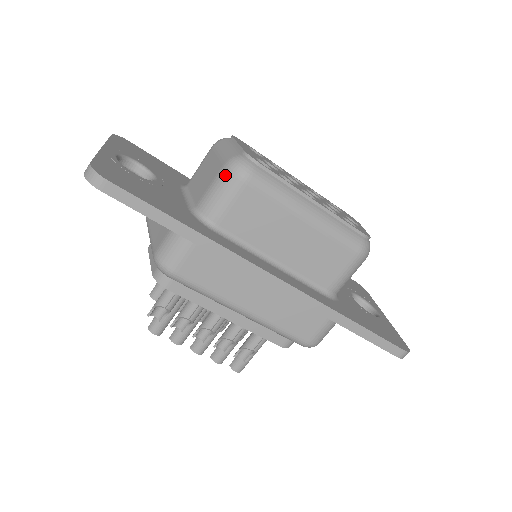
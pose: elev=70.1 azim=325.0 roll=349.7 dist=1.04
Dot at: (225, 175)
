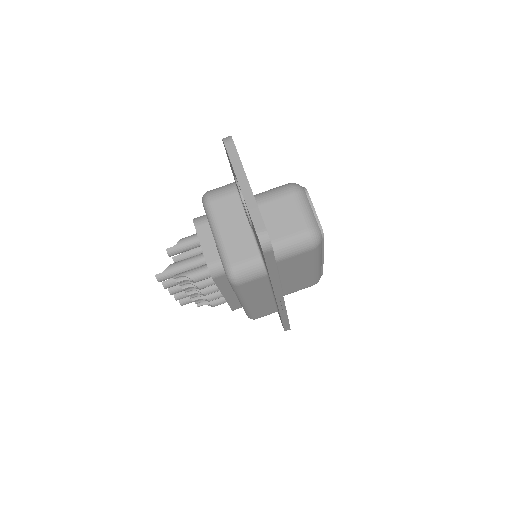
Dot at: (305, 239)
